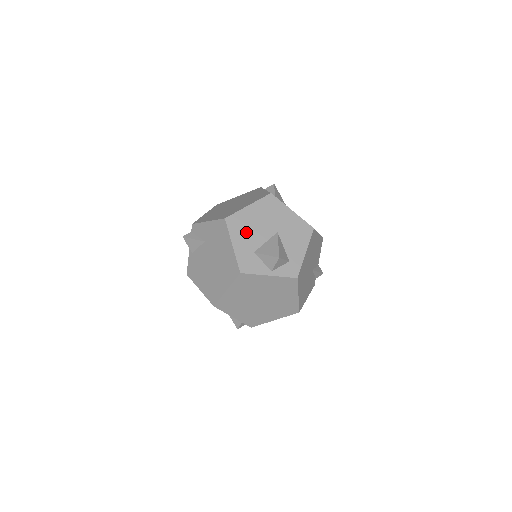
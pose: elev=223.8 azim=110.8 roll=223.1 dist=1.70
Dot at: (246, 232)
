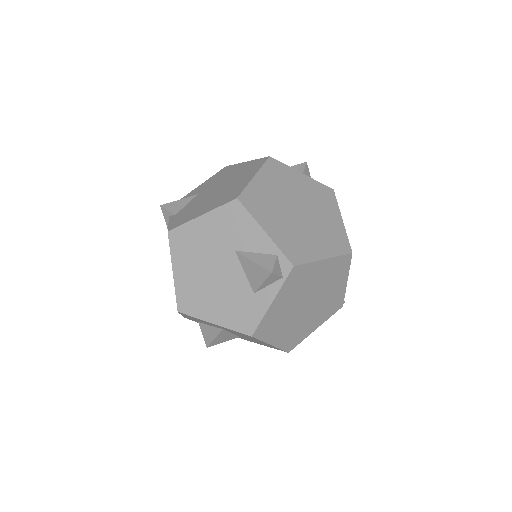
Dot at: occluded
